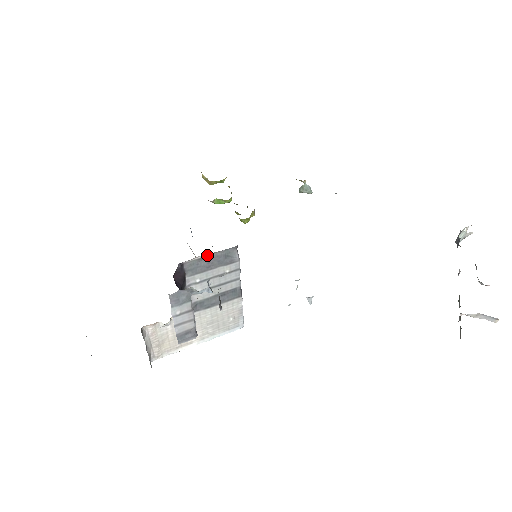
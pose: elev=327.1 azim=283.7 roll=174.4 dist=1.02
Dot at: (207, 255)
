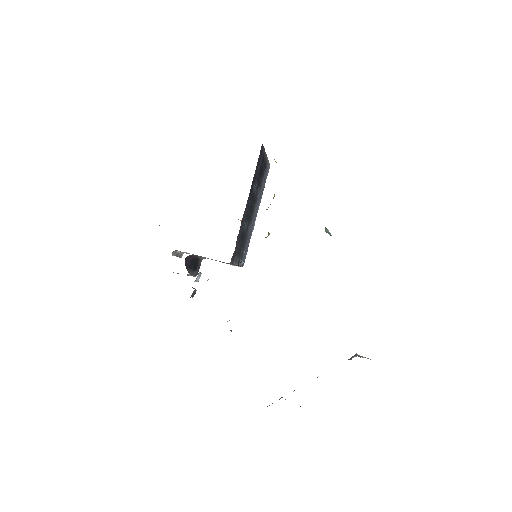
Dot at: occluded
